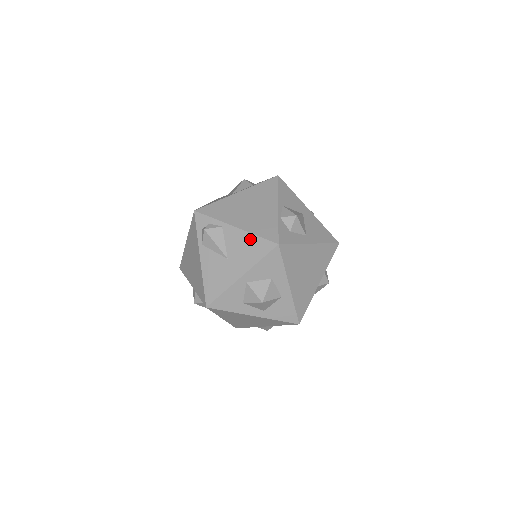
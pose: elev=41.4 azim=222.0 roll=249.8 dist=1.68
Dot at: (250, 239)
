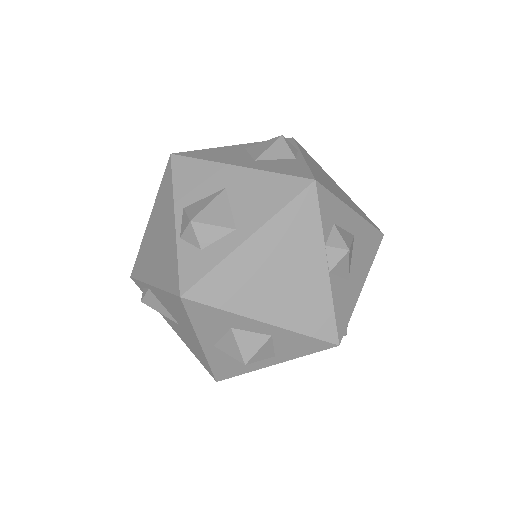
Dot at: (166, 297)
